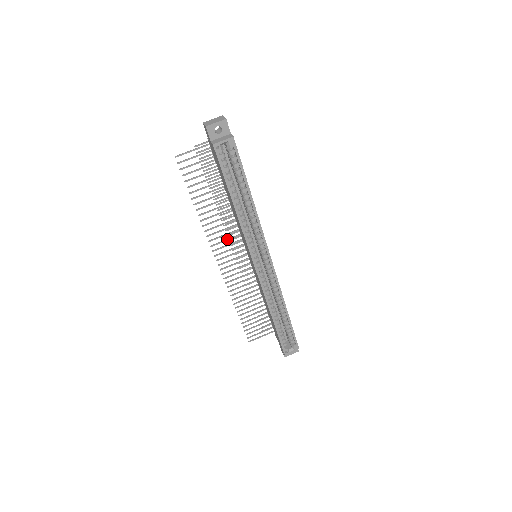
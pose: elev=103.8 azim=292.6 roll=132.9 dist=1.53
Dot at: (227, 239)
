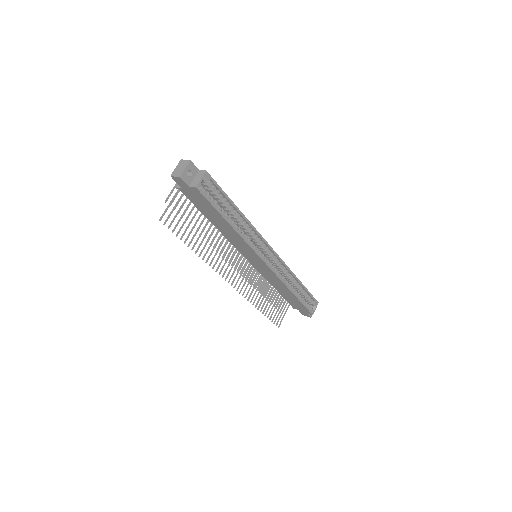
Dot at: (227, 259)
